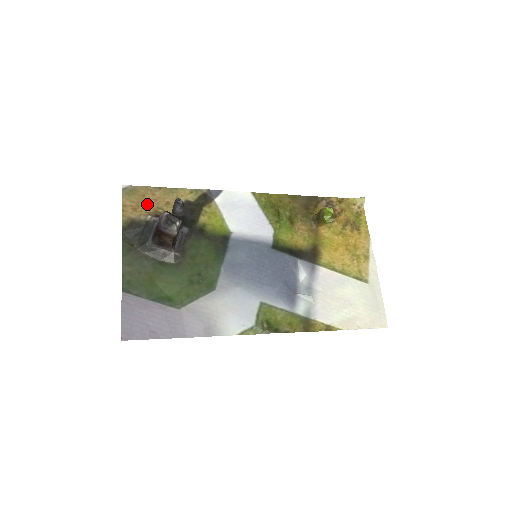
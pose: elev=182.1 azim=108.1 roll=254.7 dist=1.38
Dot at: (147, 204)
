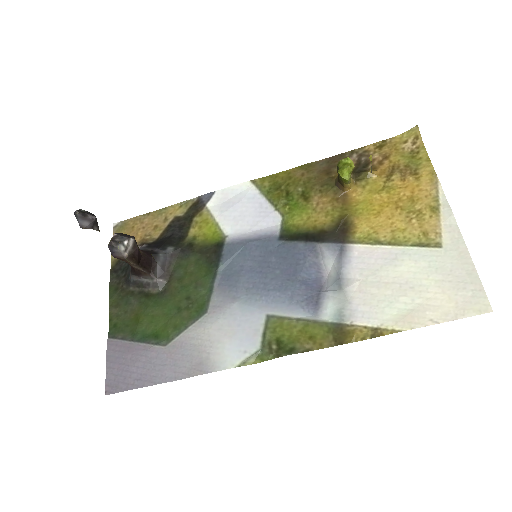
Dot at: (135, 235)
